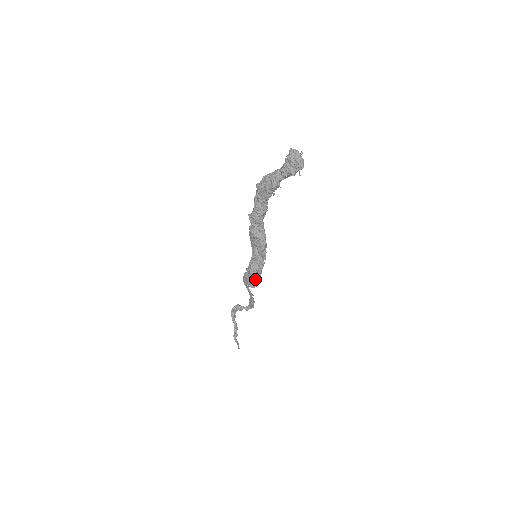
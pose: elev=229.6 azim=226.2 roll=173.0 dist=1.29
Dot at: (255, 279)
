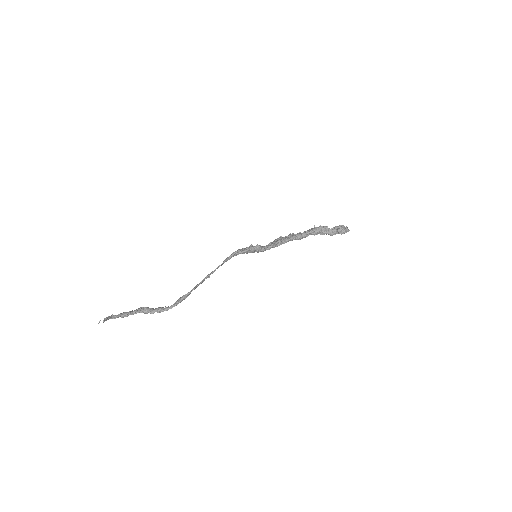
Dot at: (249, 248)
